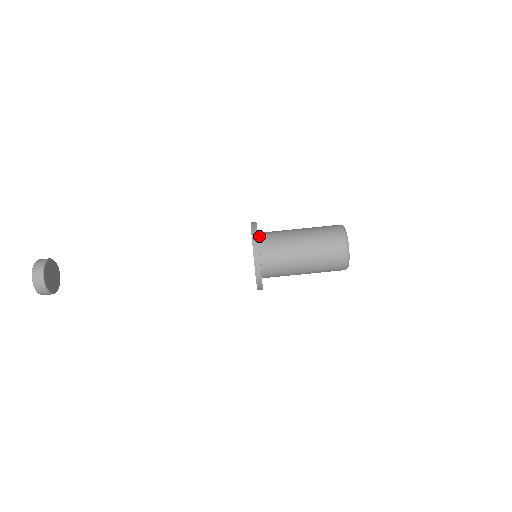
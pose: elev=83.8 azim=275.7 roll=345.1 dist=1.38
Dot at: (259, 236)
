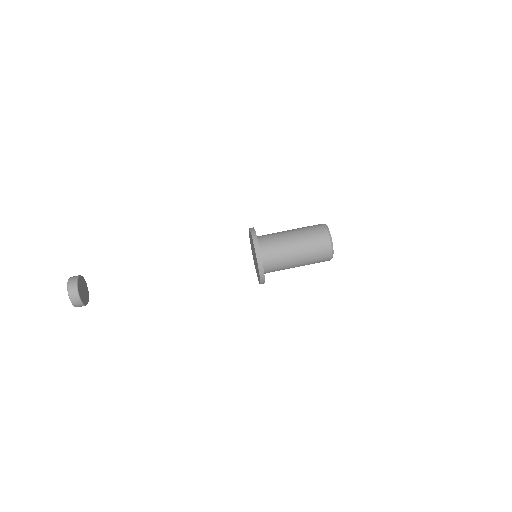
Dot at: occluded
